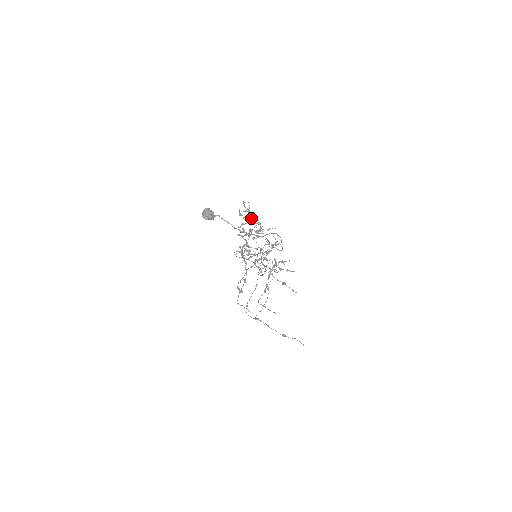
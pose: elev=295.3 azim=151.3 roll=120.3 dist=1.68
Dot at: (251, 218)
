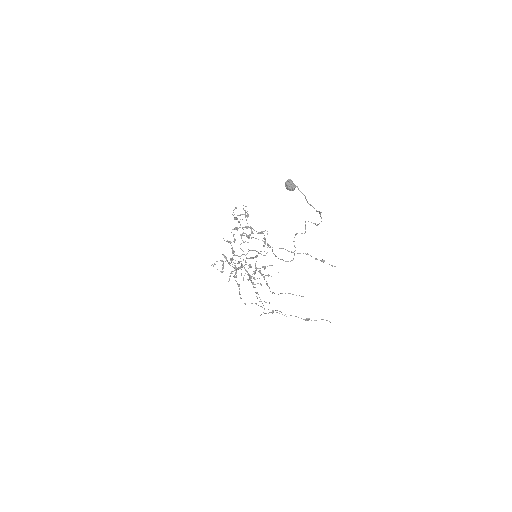
Dot at: occluded
